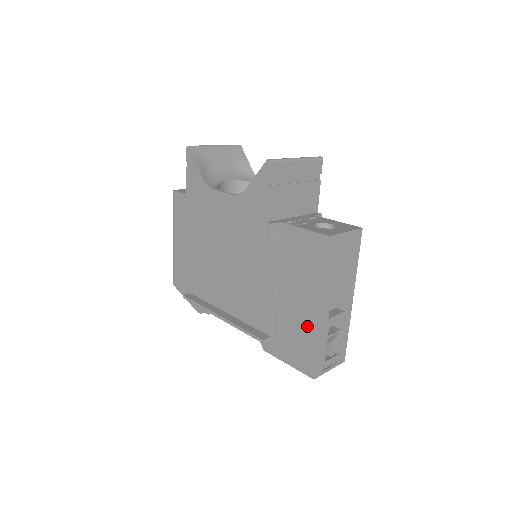
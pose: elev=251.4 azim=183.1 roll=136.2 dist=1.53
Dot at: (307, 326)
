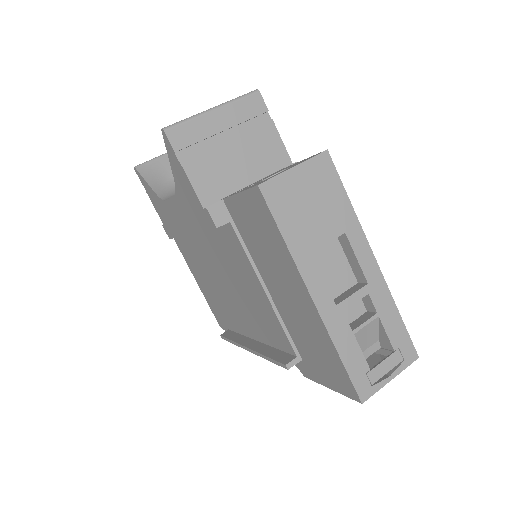
Dot at: (314, 327)
